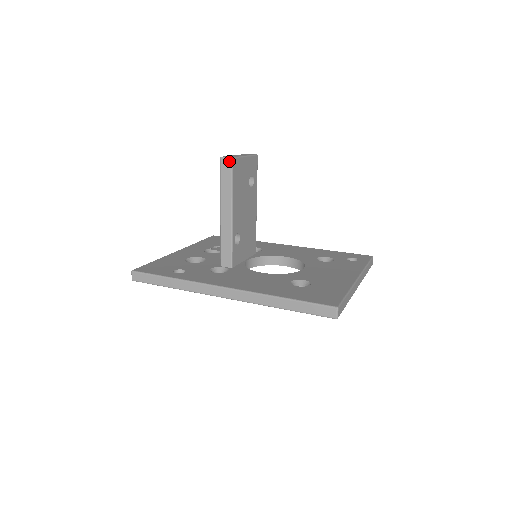
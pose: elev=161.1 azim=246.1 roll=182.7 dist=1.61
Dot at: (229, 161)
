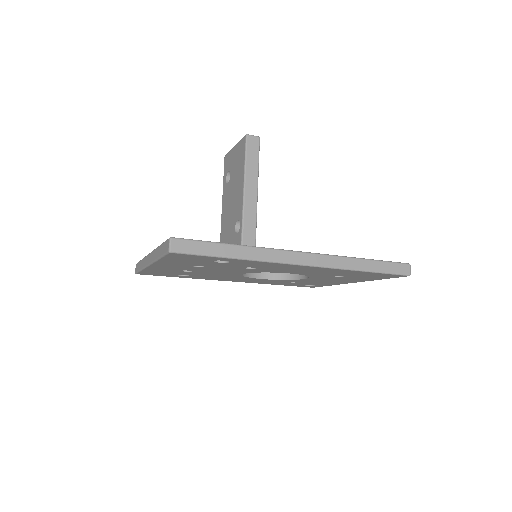
Dot at: (257, 139)
